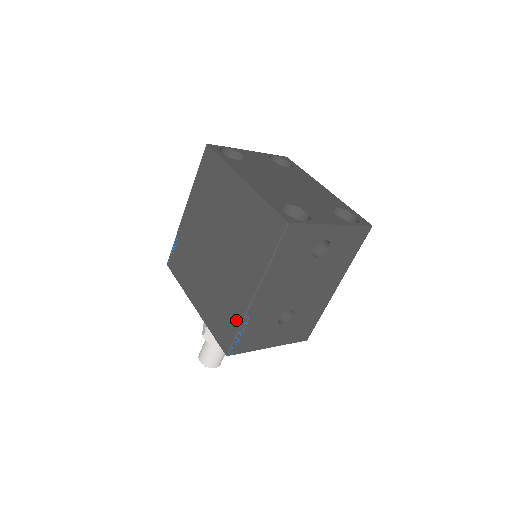
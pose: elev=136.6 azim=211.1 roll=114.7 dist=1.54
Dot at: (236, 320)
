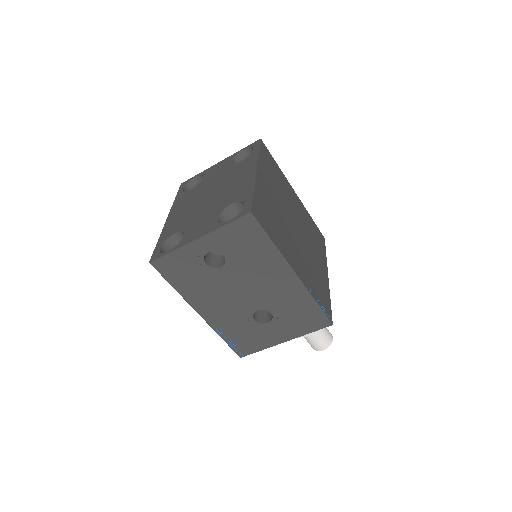
Dot at: occluded
